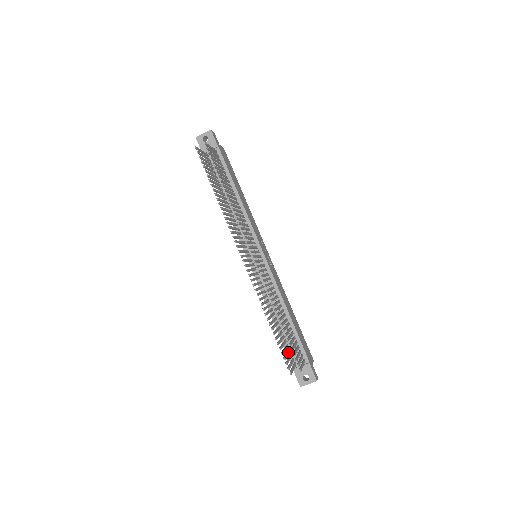
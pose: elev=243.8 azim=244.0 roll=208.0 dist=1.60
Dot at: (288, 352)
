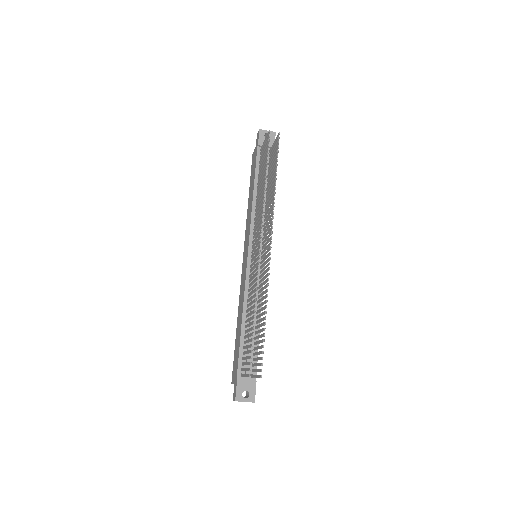
Dot at: occluded
